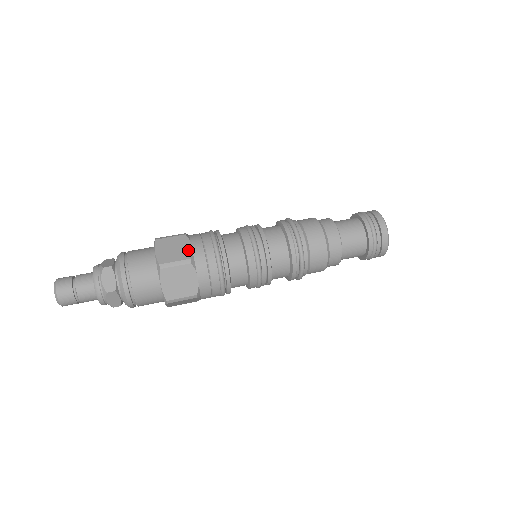
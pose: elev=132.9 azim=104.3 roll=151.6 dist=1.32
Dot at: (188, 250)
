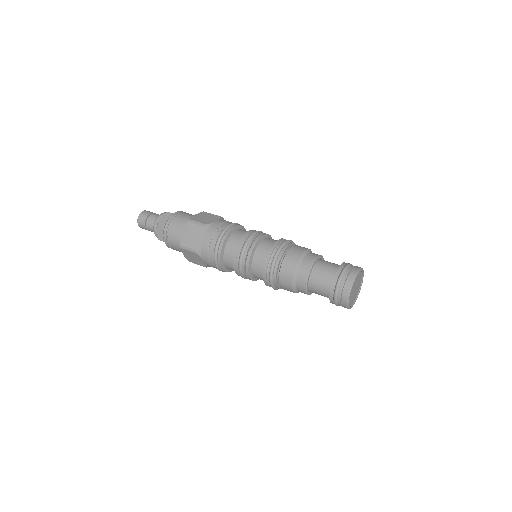
Dot at: (199, 243)
